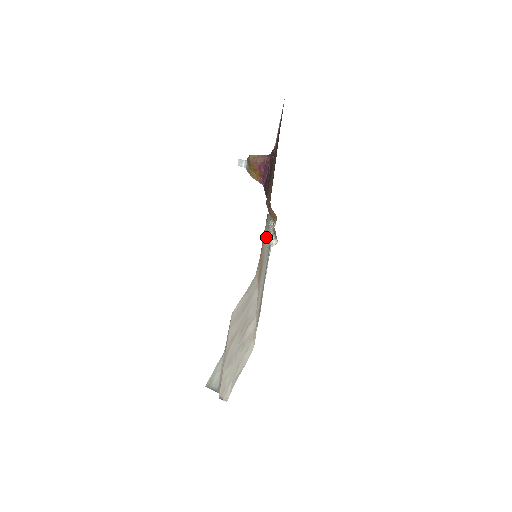
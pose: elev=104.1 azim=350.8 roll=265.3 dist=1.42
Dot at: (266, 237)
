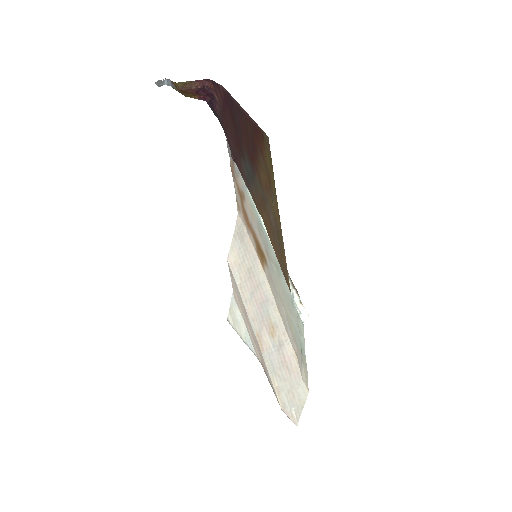
Dot at: (258, 226)
